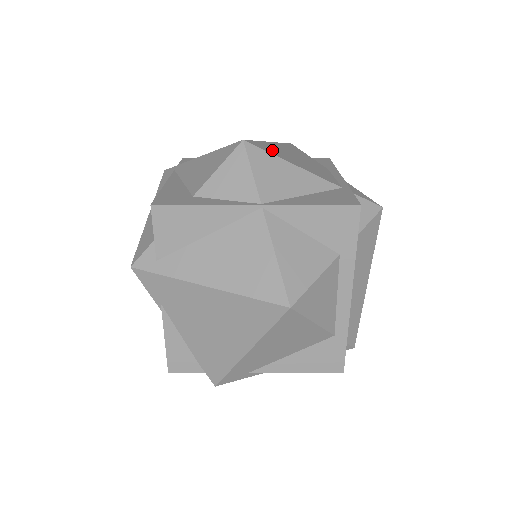
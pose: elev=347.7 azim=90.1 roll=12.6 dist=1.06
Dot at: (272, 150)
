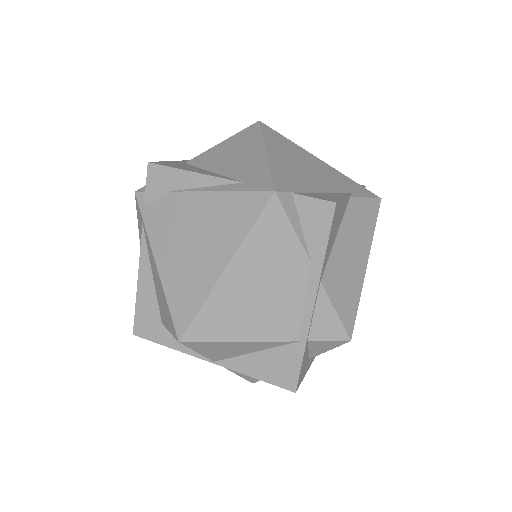
Dot at: (216, 323)
